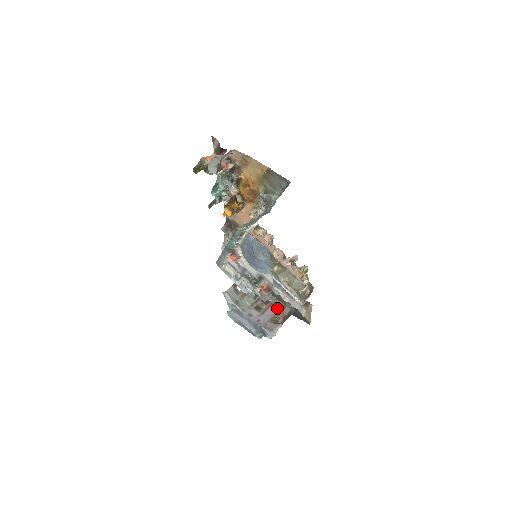
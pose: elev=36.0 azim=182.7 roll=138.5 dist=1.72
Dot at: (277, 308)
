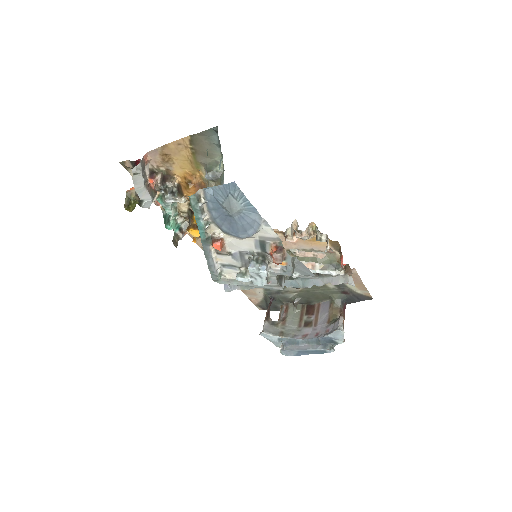
Dot at: (326, 308)
